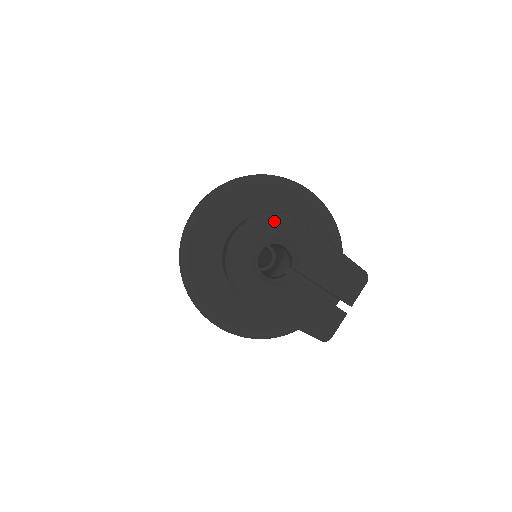
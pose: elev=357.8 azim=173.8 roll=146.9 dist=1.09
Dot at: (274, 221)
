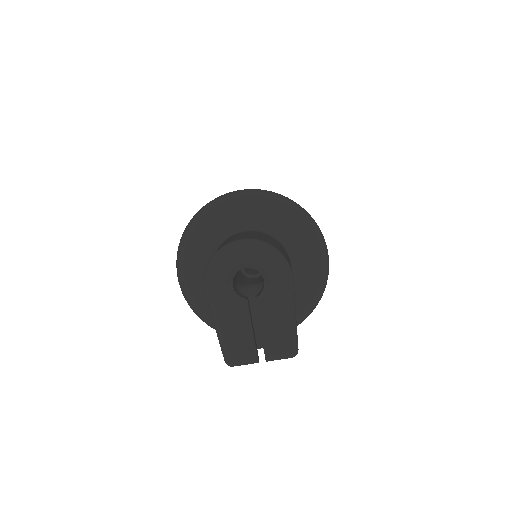
Dot at: (274, 259)
